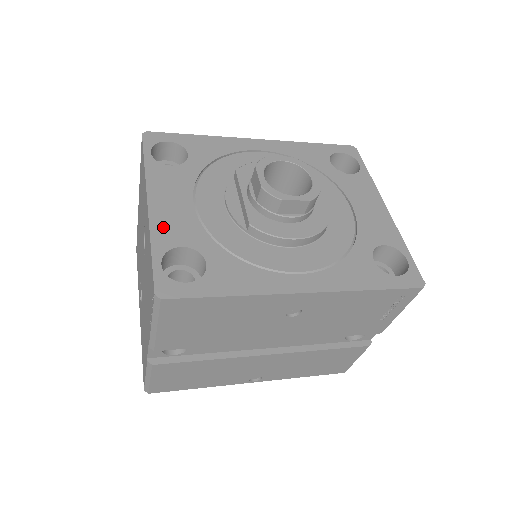
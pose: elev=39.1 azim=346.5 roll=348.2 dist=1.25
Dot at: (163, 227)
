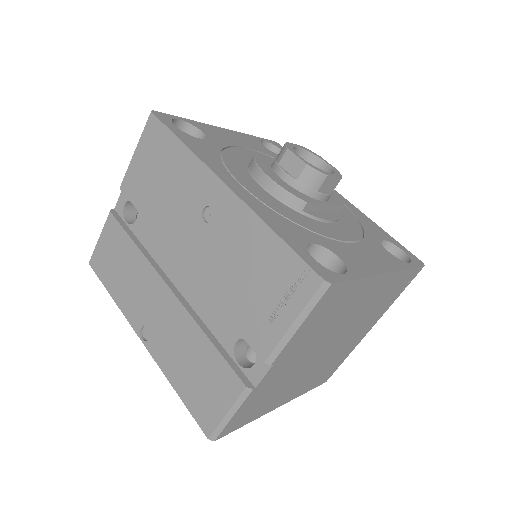
Dot at: (210, 129)
